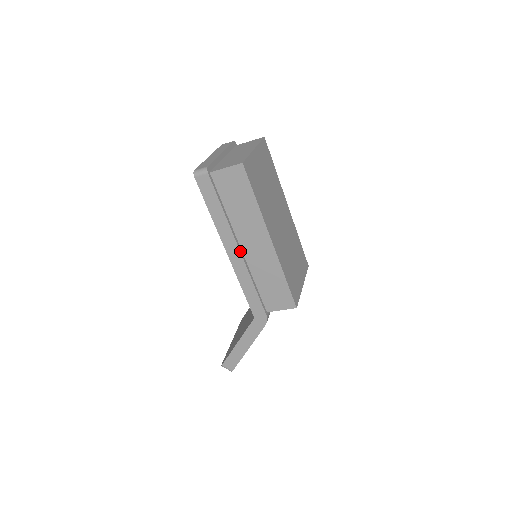
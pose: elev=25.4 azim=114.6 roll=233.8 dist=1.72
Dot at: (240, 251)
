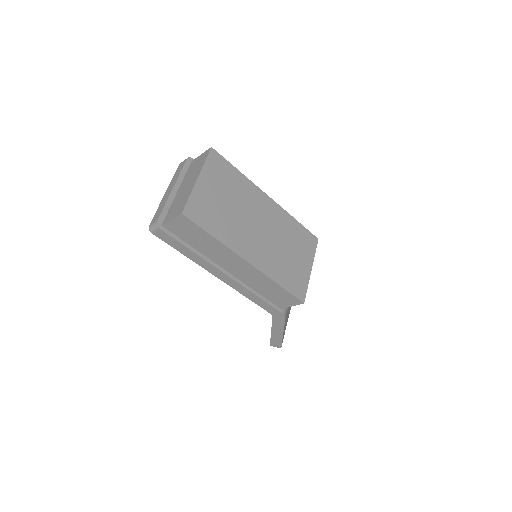
Dot at: (227, 275)
